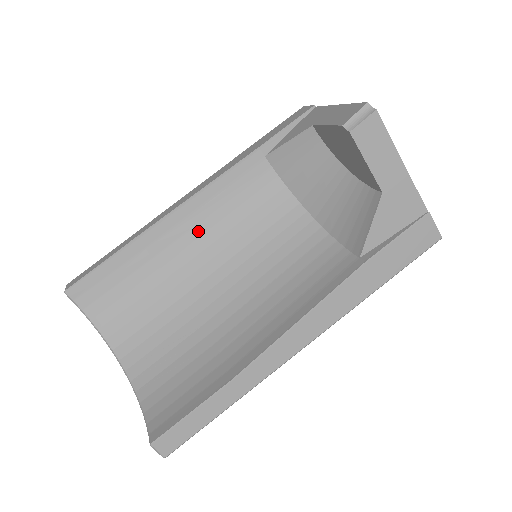
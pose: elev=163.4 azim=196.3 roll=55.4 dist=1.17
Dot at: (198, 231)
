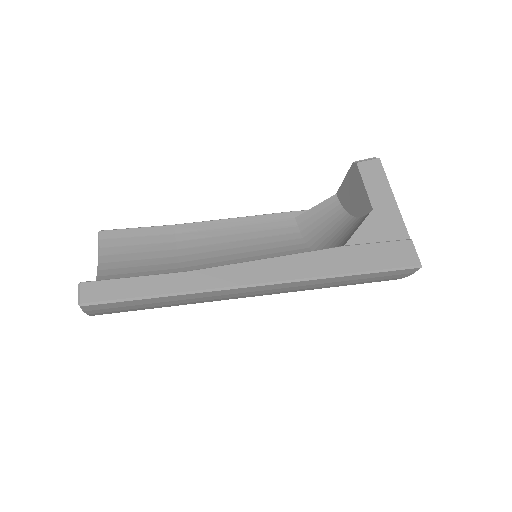
Dot at: (220, 240)
